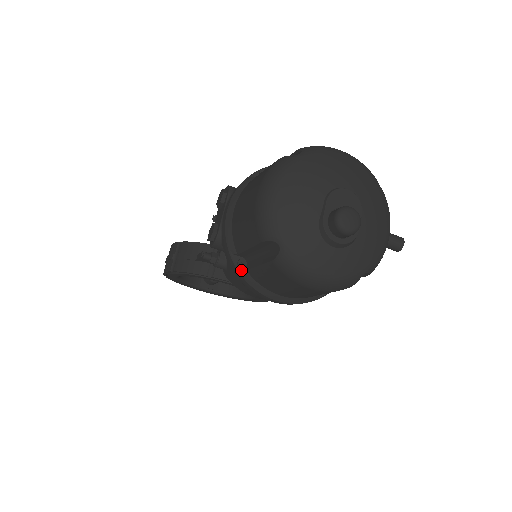
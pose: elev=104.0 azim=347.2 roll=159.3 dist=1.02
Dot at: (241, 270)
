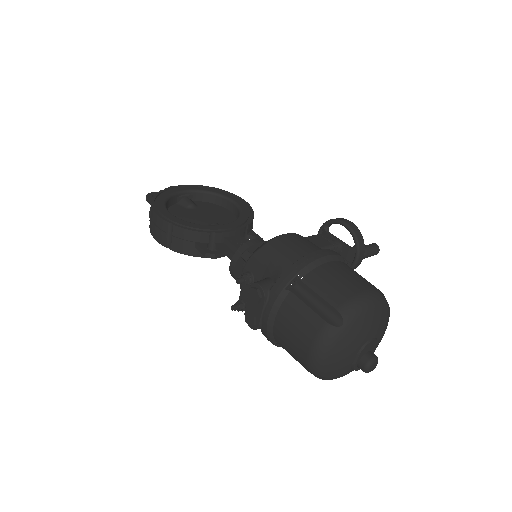
Dot at: (277, 345)
